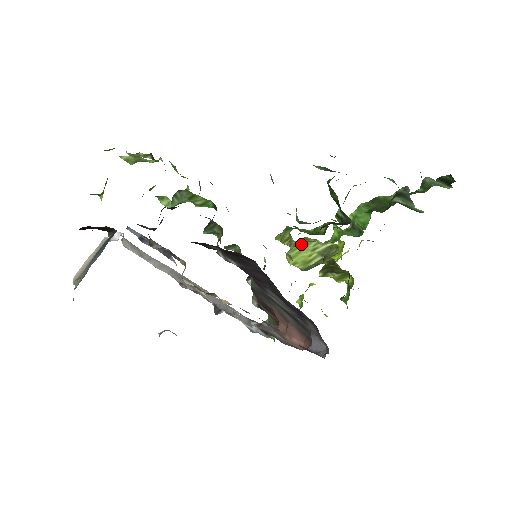
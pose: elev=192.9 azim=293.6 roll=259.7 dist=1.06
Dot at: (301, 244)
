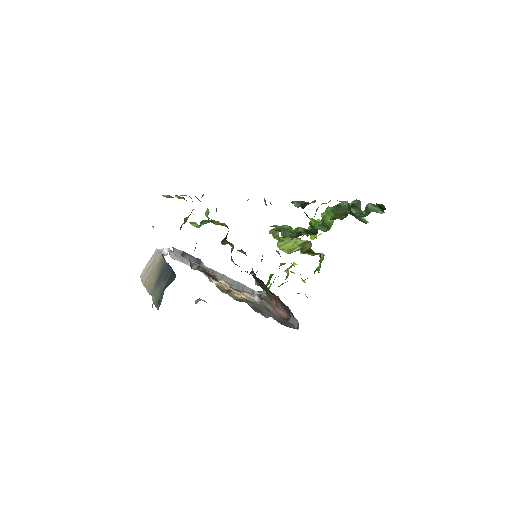
Dot at: (287, 238)
